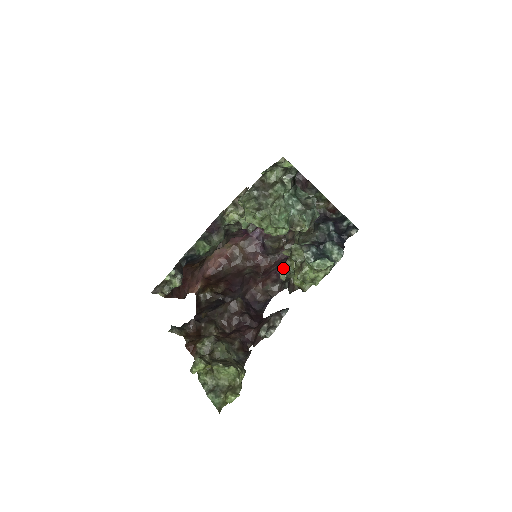
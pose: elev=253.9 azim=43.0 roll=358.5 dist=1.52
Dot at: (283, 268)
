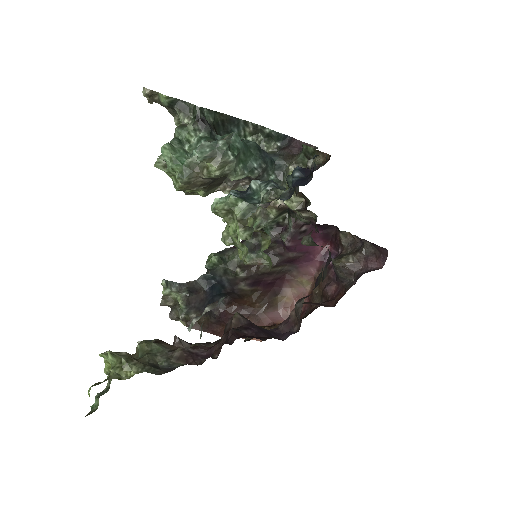
Dot at: (255, 252)
